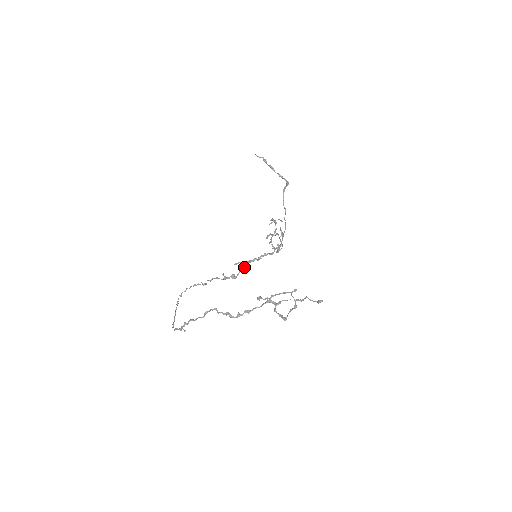
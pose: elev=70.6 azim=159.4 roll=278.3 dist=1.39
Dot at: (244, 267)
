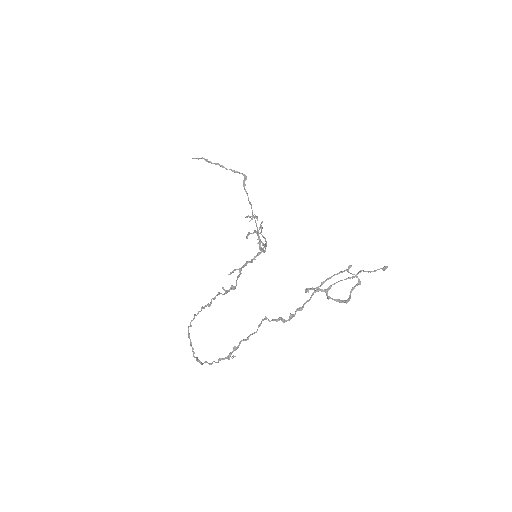
Dot at: (240, 274)
